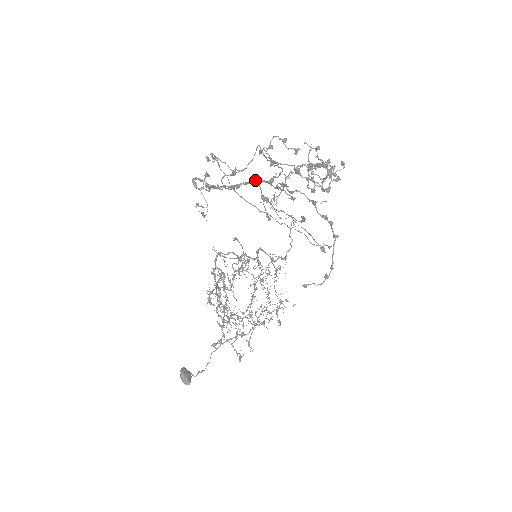
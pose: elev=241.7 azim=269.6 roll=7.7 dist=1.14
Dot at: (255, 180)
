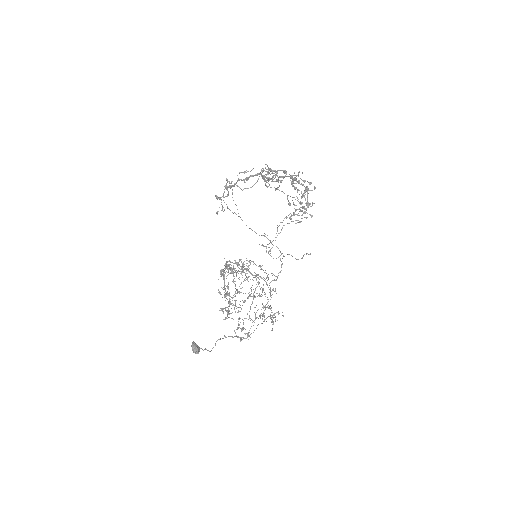
Dot at: (259, 173)
